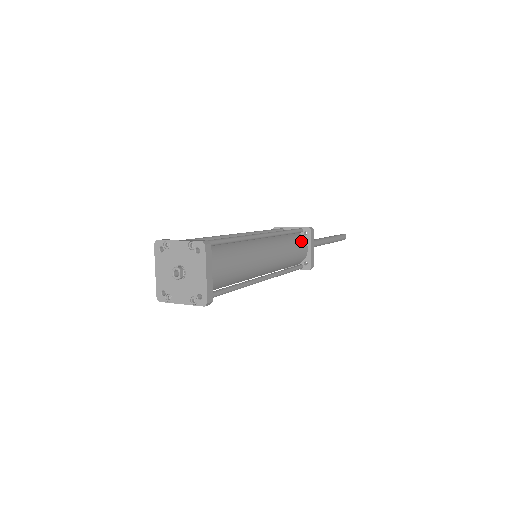
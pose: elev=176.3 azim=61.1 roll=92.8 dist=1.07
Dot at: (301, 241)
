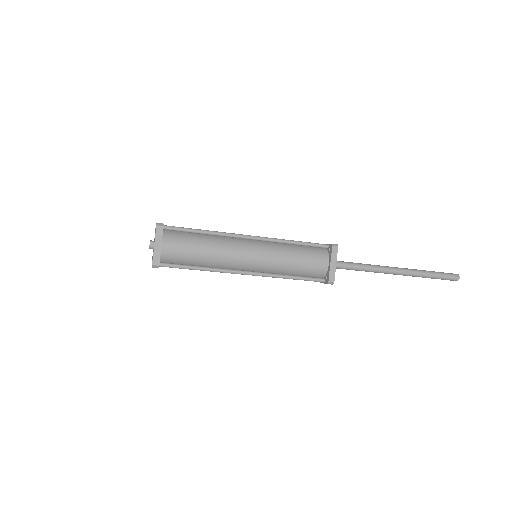
Dot at: (319, 255)
